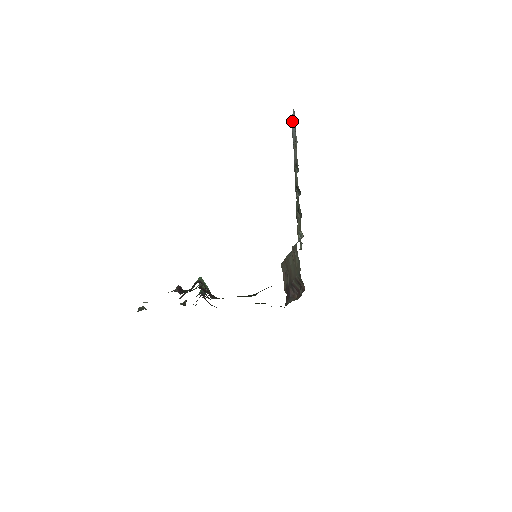
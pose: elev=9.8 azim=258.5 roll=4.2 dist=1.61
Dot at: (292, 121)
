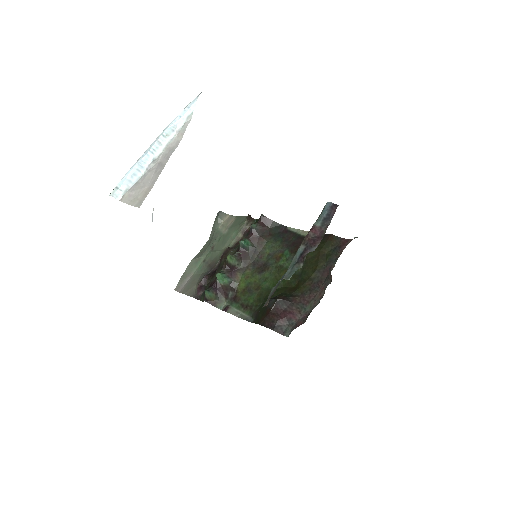
Dot at: (142, 171)
